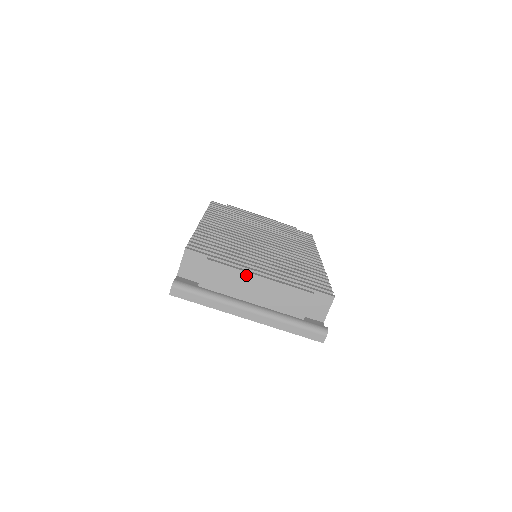
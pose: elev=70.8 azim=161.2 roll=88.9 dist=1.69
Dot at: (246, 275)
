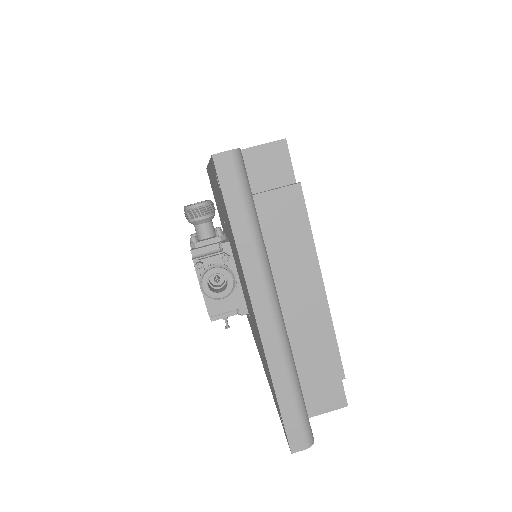
Dot at: (312, 261)
